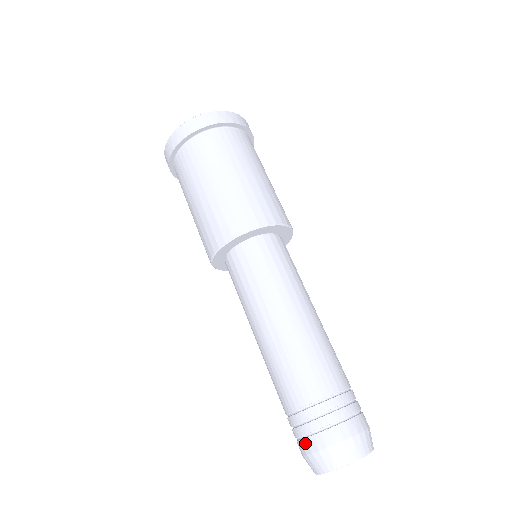
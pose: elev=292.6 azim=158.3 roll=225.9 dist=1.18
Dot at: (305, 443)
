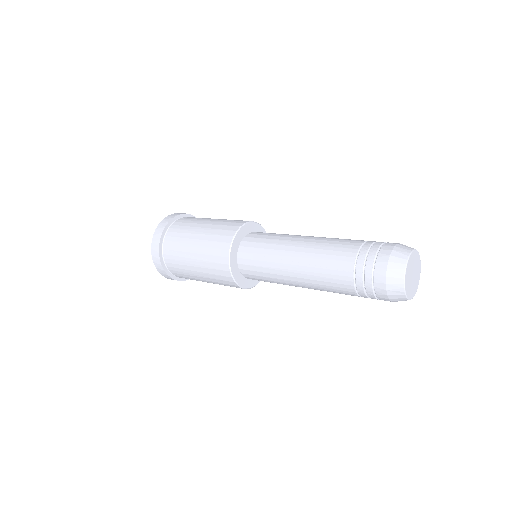
Dot at: (377, 285)
